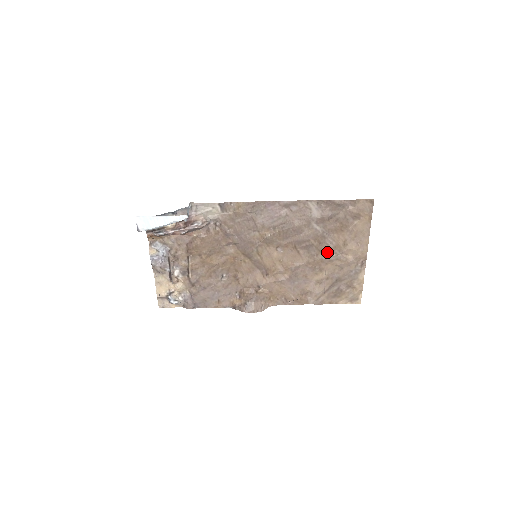
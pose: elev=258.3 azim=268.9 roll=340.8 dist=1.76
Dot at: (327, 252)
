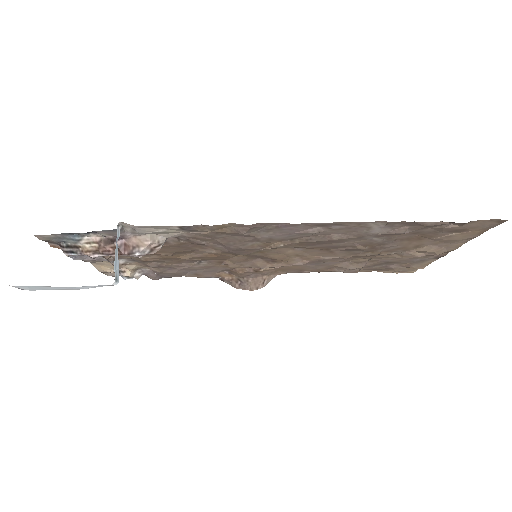
Dot at: (382, 251)
